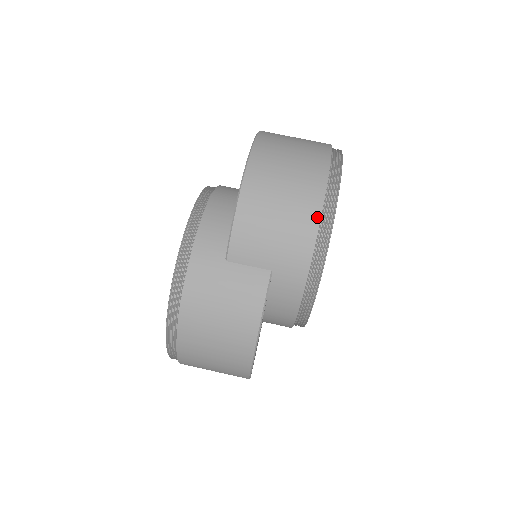
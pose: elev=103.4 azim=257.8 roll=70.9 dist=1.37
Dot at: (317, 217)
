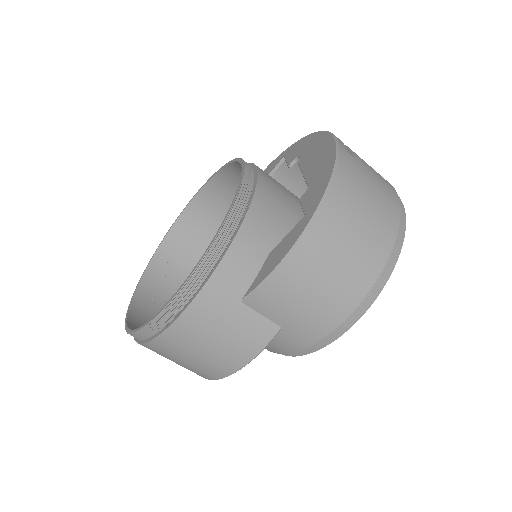
Dot at: (356, 303)
